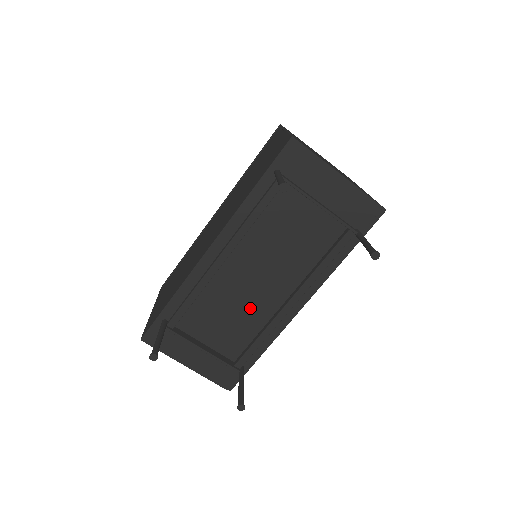
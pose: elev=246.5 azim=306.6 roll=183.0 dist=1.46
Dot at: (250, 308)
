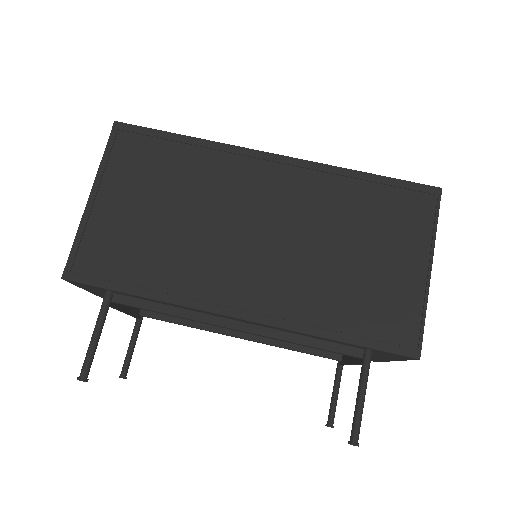
Dot at: occluded
